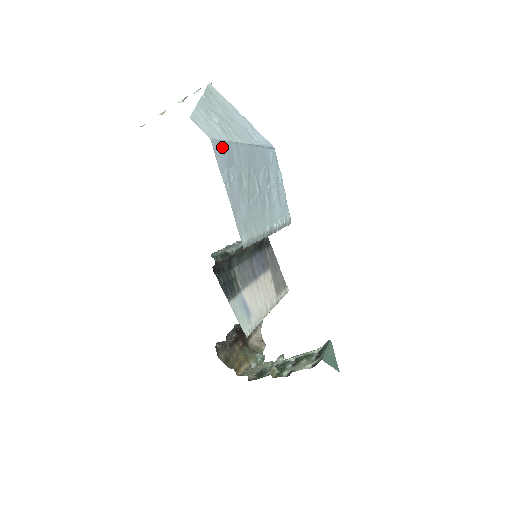
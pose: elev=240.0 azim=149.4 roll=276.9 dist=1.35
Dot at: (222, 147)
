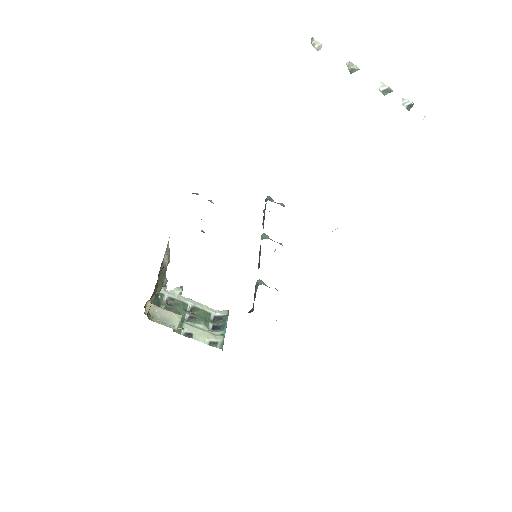
Dot at: occluded
